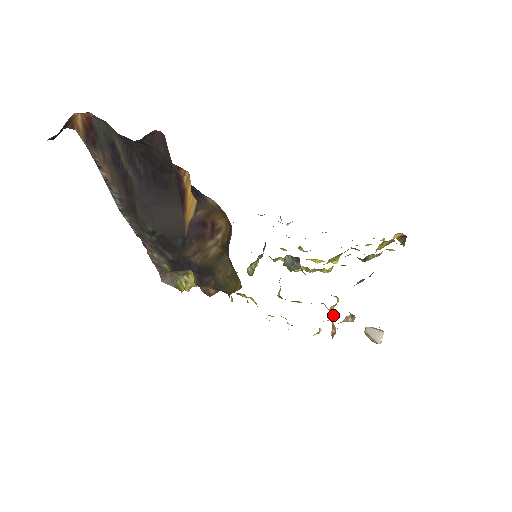
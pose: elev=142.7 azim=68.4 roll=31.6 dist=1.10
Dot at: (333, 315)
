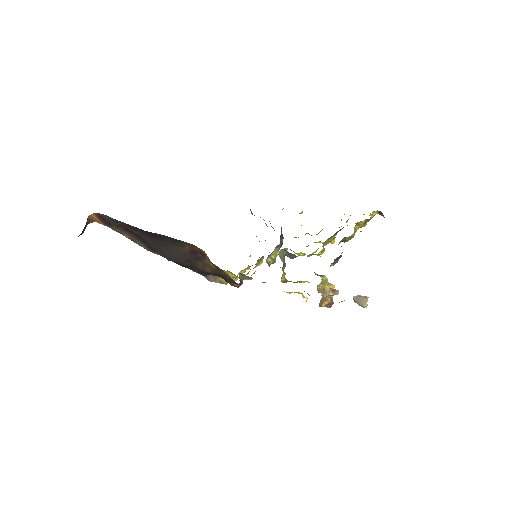
Dot at: occluded
